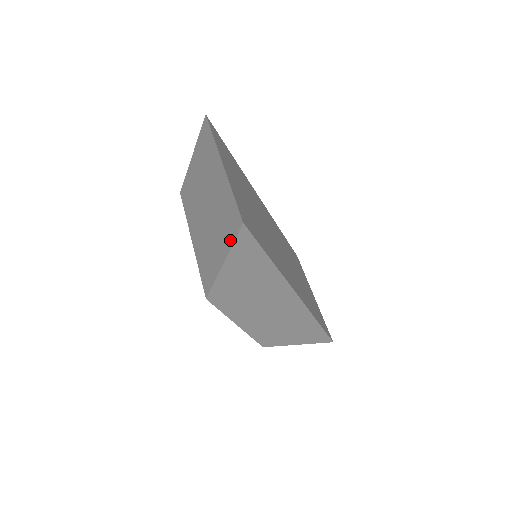
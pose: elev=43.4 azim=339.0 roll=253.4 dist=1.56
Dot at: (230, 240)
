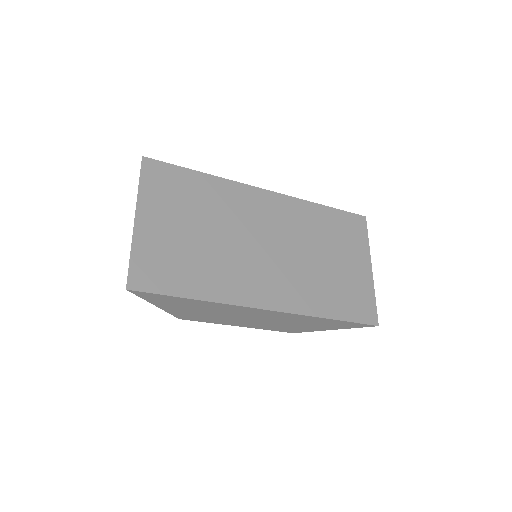
Dot at: occluded
